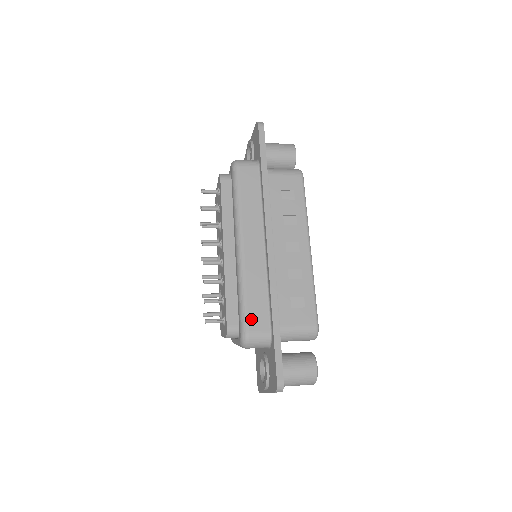
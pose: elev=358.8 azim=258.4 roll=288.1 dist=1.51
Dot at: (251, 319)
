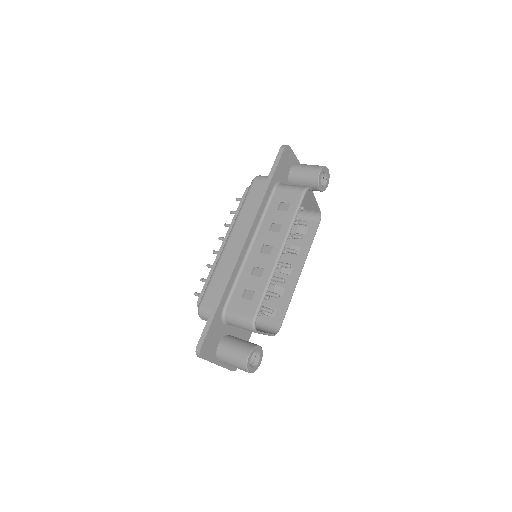
Dot at: (207, 296)
